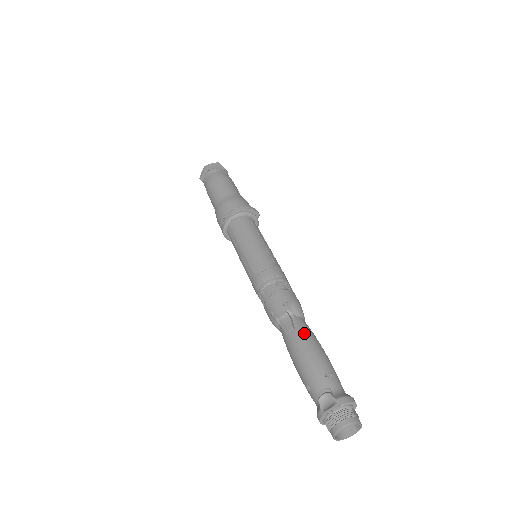
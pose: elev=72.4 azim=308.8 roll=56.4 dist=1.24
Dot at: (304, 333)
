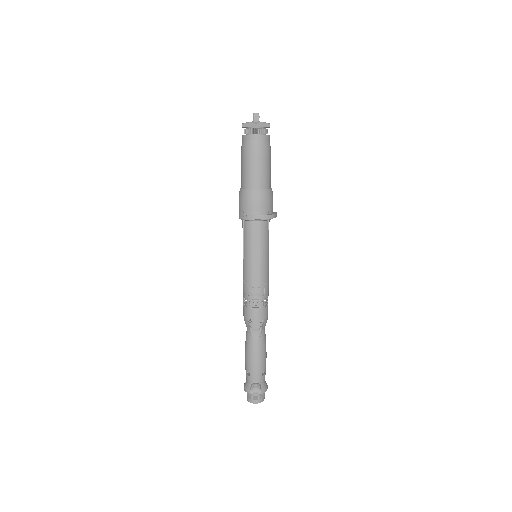
Dot at: (263, 344)
